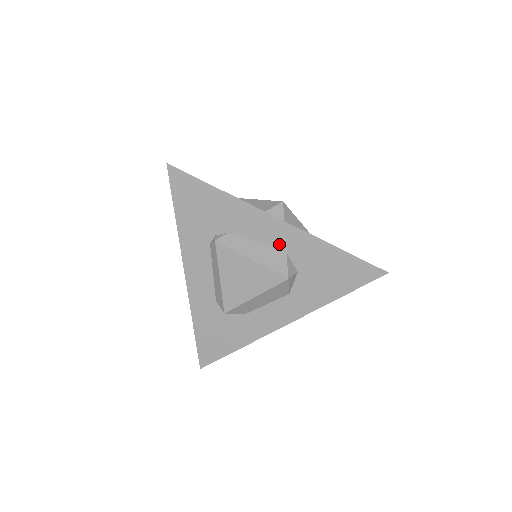
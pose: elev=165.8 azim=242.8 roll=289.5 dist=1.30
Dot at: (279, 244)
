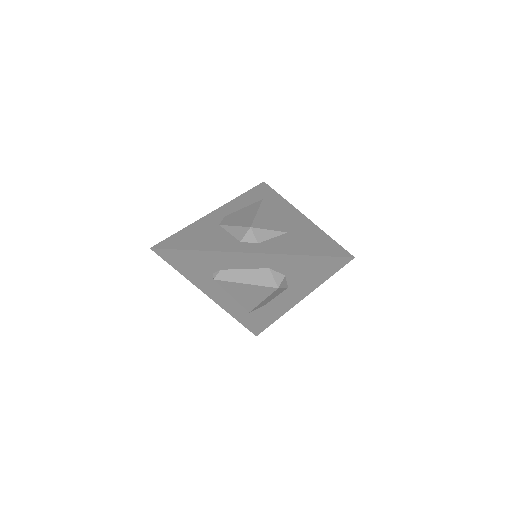
Dot at: (260, 265)
